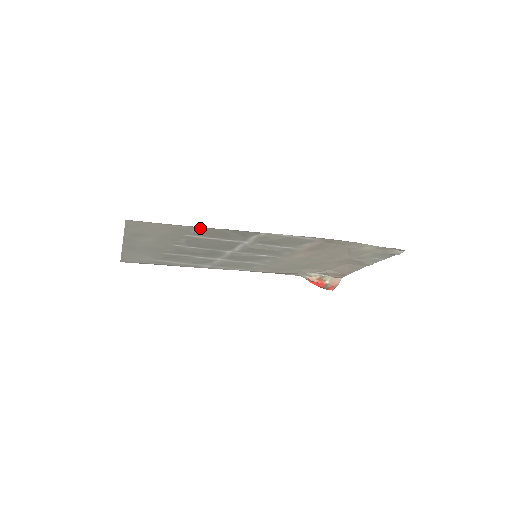
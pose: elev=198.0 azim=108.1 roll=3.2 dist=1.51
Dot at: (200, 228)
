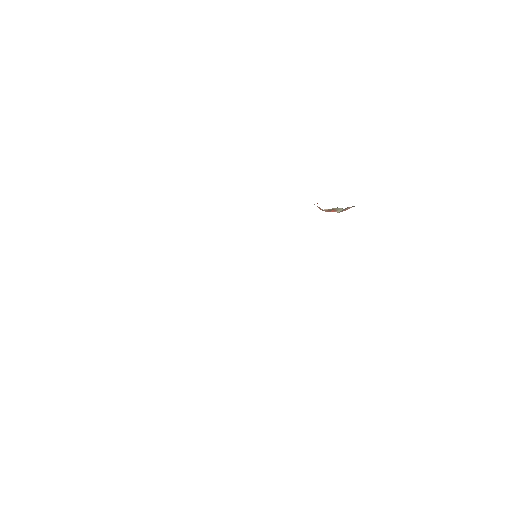
Dot at: occluded
